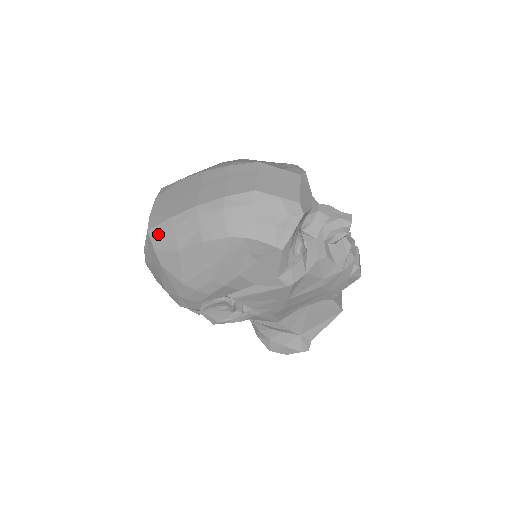
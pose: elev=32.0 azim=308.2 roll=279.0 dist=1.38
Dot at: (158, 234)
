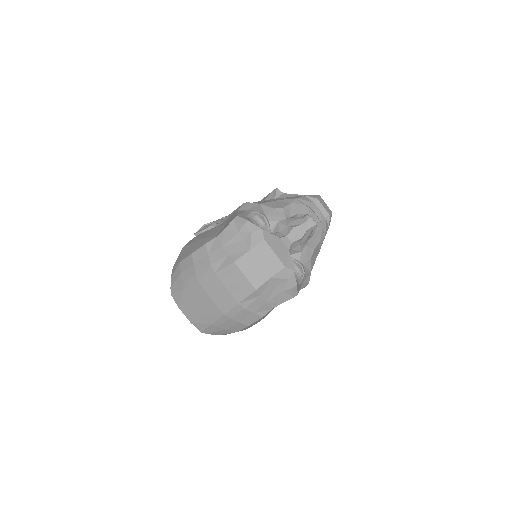
Dot at: (211, 332)
